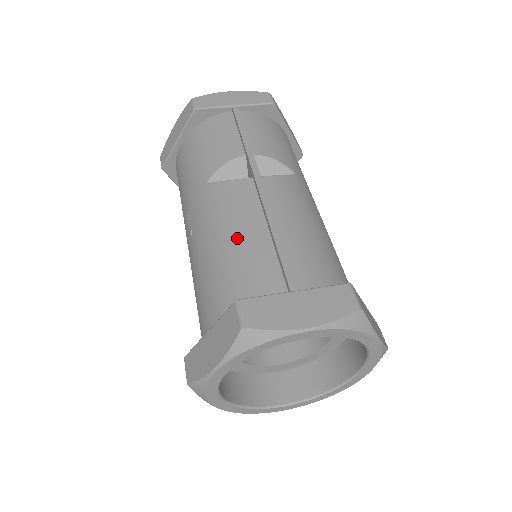
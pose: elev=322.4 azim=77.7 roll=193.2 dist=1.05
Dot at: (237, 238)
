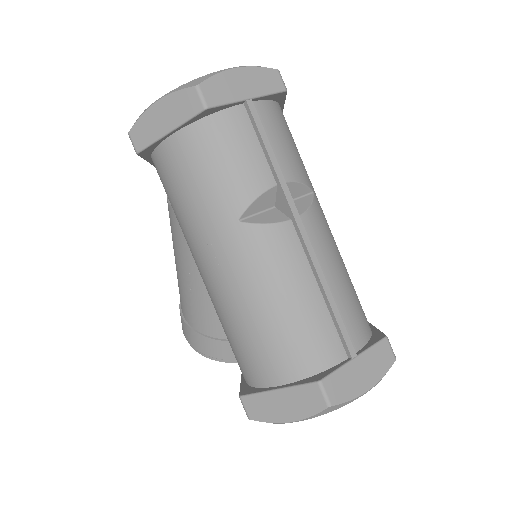
Dot at: (293, 301)
